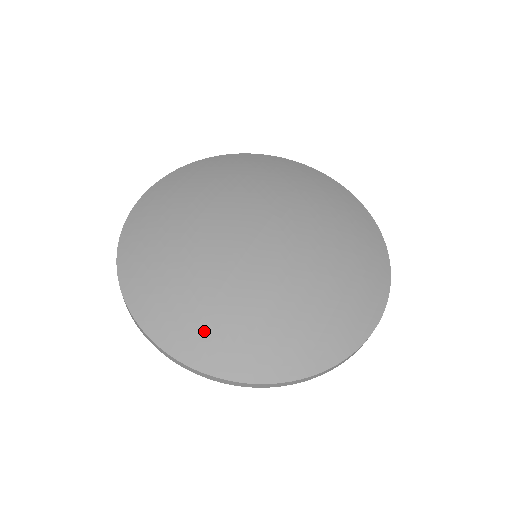
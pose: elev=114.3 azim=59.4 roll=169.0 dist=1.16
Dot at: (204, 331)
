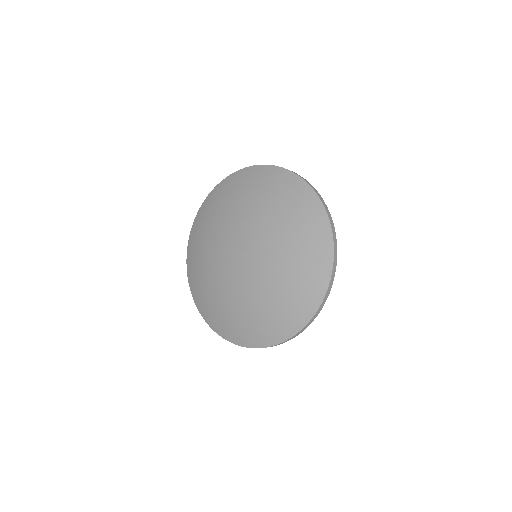
Dot at: (195, 274)
